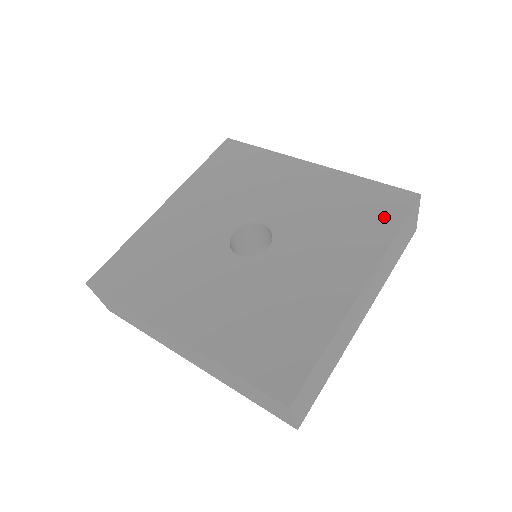
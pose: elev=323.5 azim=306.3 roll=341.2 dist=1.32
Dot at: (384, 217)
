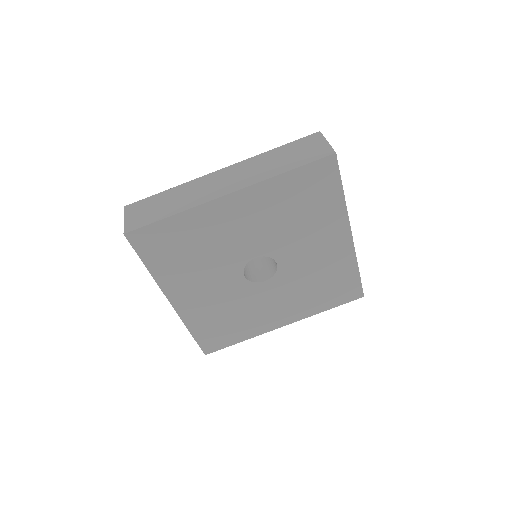
Dot at: (327, 191)
